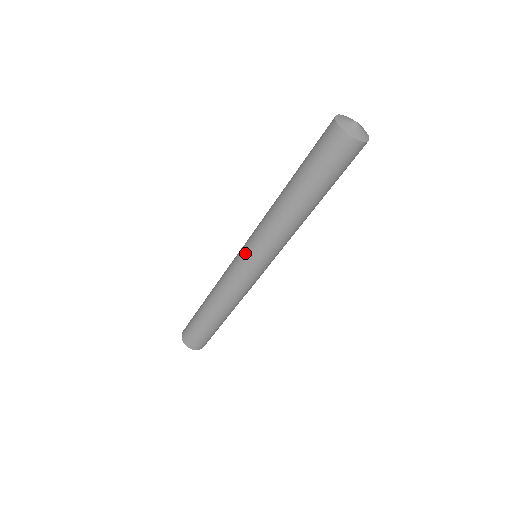
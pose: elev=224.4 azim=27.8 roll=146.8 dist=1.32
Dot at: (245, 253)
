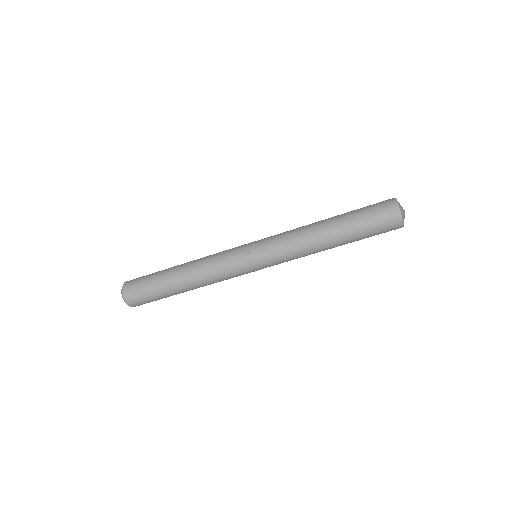
Dot at: (259, 261)
